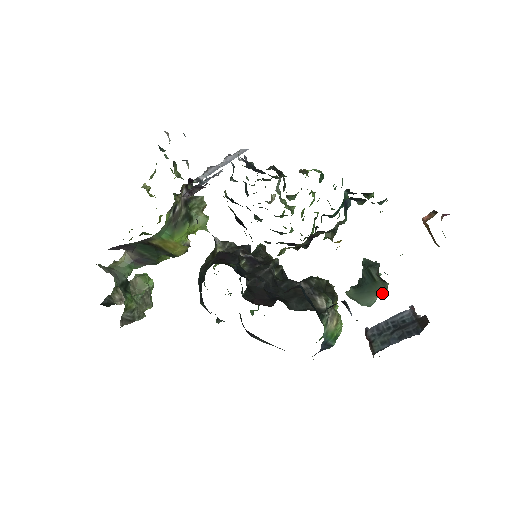
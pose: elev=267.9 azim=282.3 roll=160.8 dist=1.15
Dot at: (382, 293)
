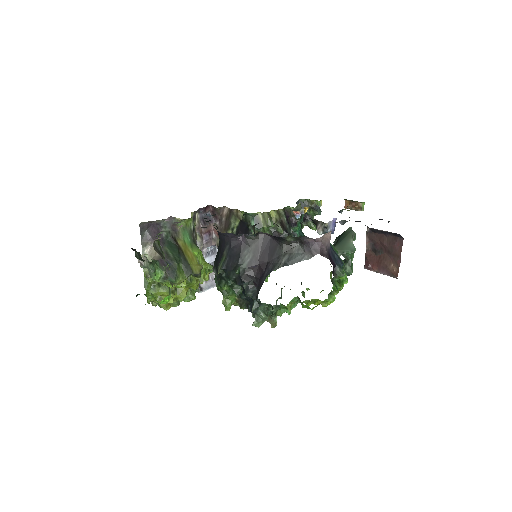
Dot at: (352, 235)
